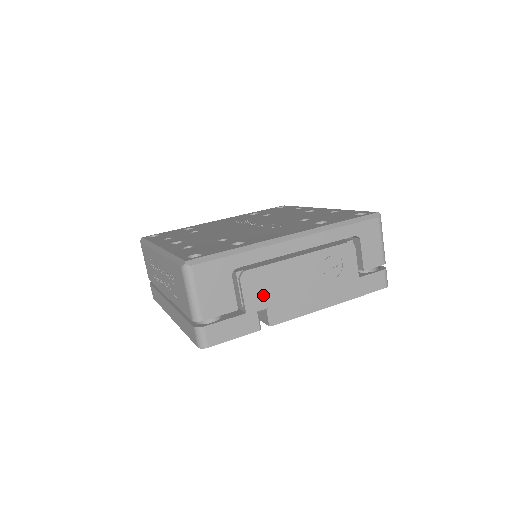
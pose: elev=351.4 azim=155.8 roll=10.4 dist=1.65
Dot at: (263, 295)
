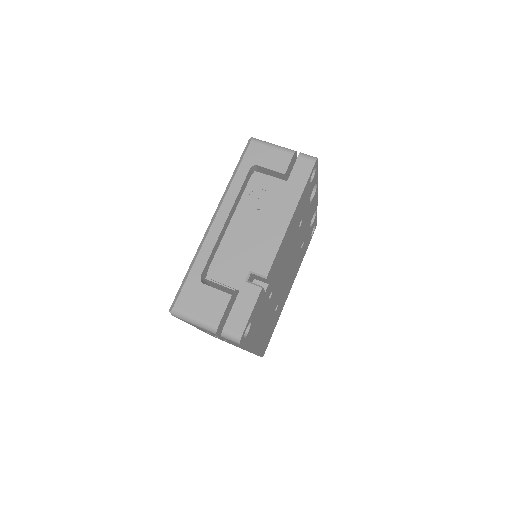
Dot at: (236, 269)
